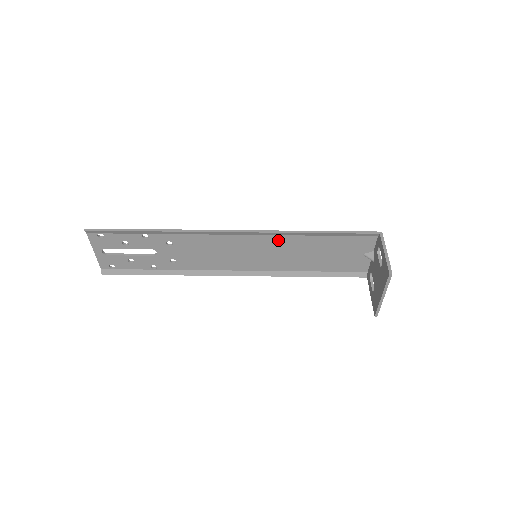
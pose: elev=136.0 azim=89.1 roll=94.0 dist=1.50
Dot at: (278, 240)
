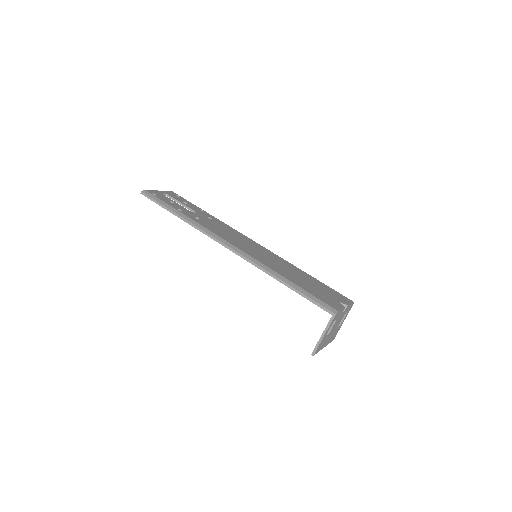
Dot at: occluded
